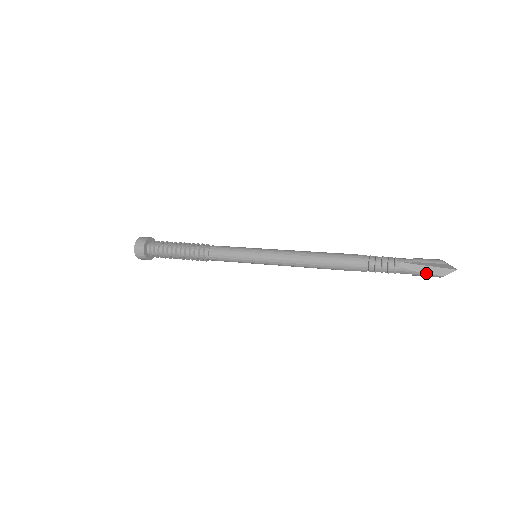
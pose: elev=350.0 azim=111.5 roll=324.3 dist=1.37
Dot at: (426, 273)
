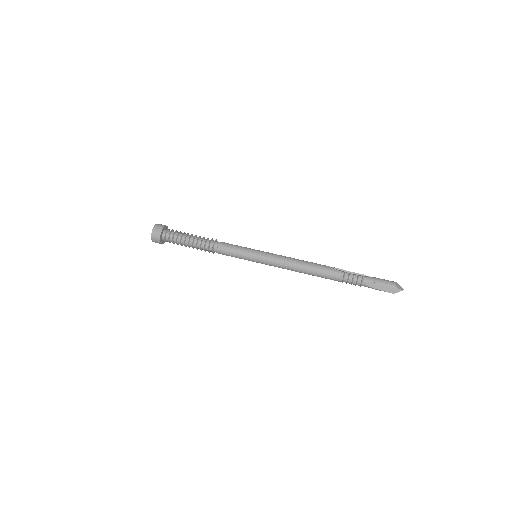
Dot at: occluded
